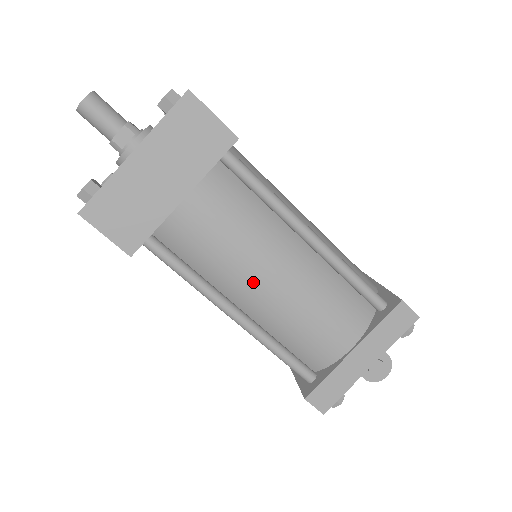
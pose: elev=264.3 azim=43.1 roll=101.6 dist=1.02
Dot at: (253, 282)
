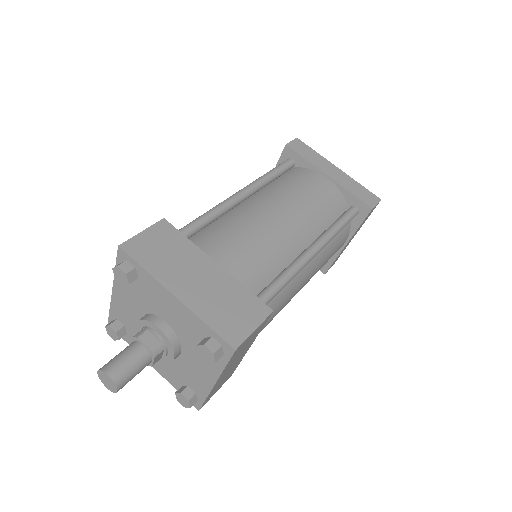
Dot at: occluded
